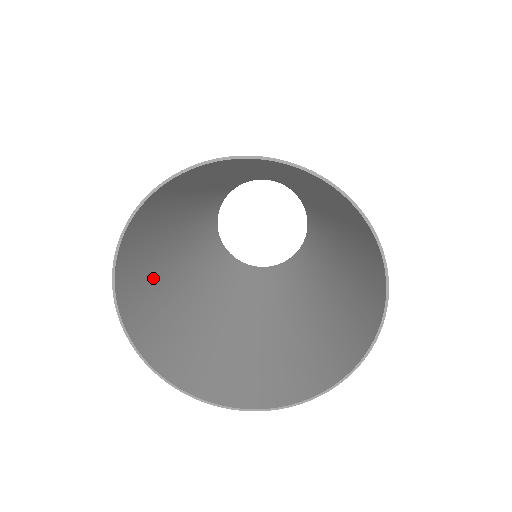
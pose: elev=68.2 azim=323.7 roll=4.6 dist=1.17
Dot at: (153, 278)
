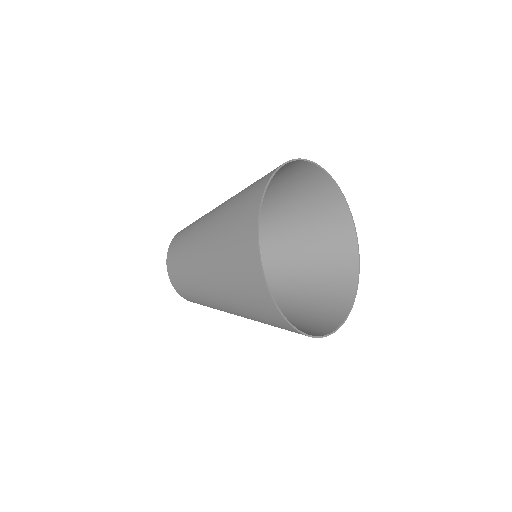
Dot at: (229, 252)
